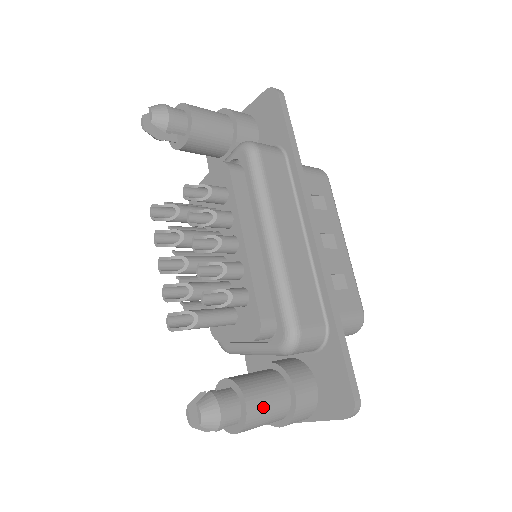
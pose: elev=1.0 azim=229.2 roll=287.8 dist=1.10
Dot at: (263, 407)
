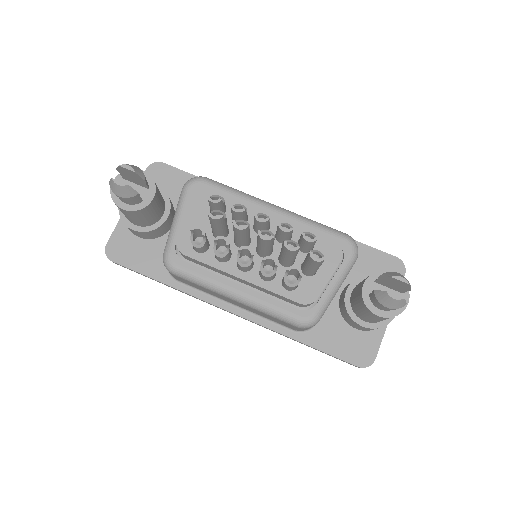
Dot at: occluded
